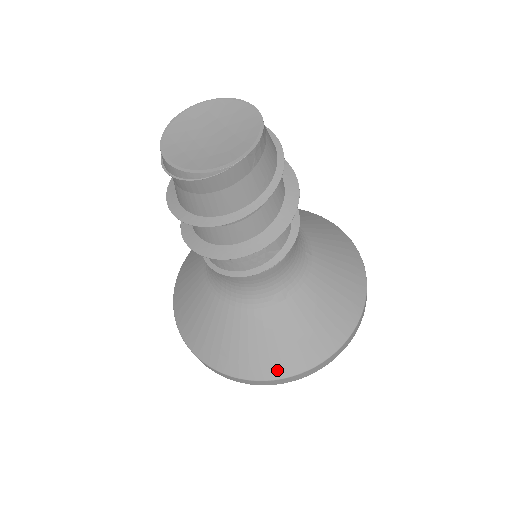
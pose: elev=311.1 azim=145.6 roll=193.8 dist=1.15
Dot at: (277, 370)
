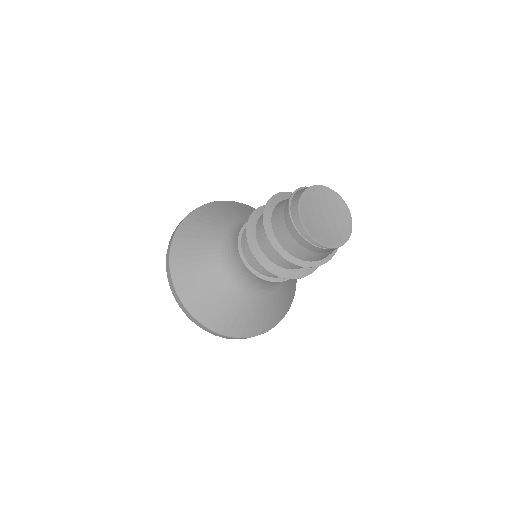
Dot at: (232, 331)
